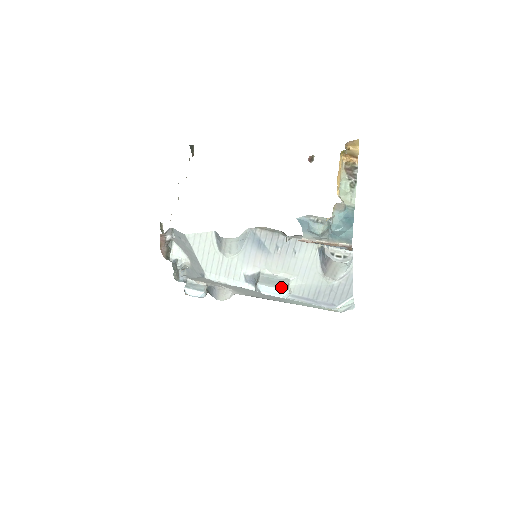
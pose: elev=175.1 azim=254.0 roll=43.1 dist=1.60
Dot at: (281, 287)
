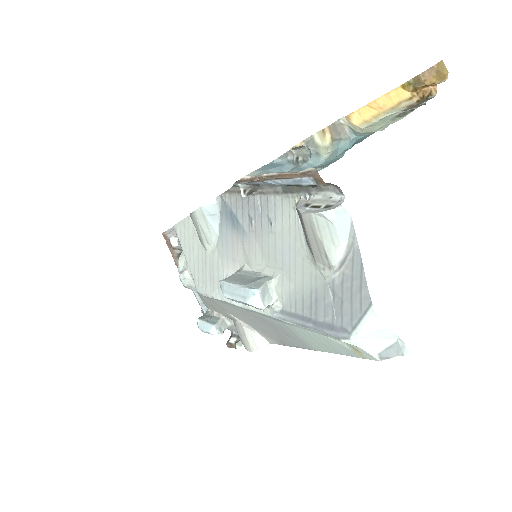
Dot at: (248, 285)
